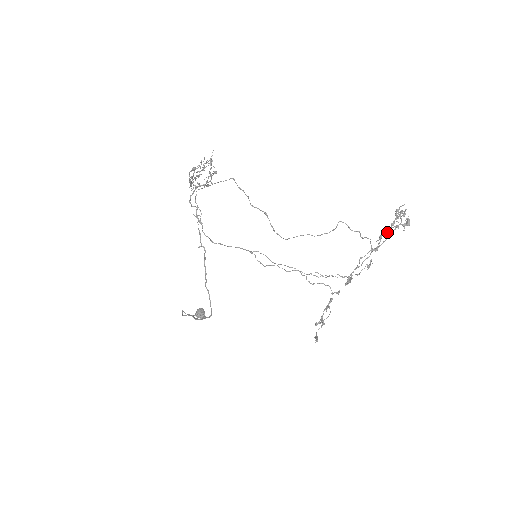
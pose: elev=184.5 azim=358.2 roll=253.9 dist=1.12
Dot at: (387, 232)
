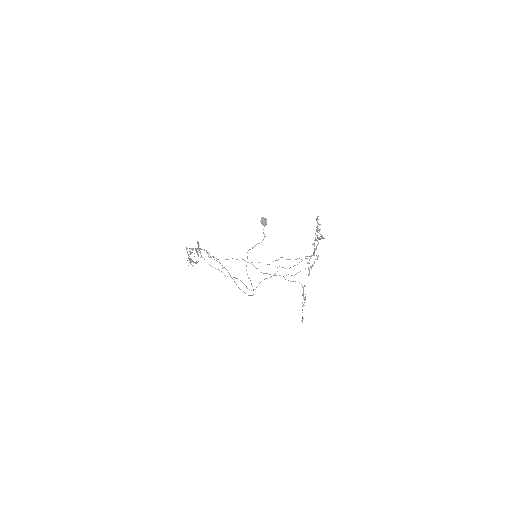
Dot at: occluded
